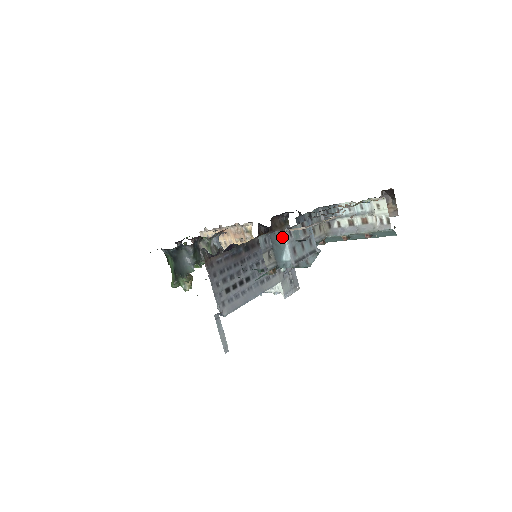
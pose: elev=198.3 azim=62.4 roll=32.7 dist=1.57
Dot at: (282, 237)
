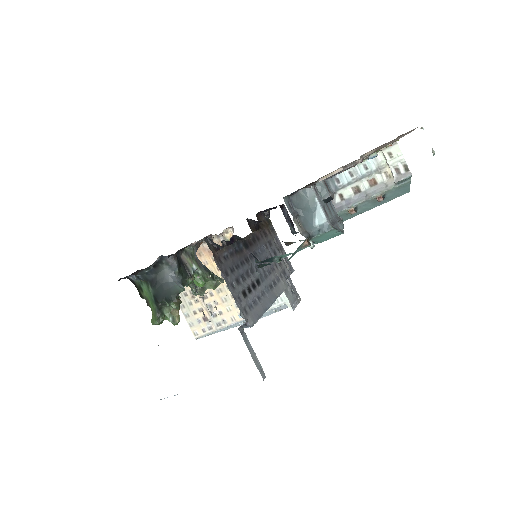
Dot at: (310, 195)
